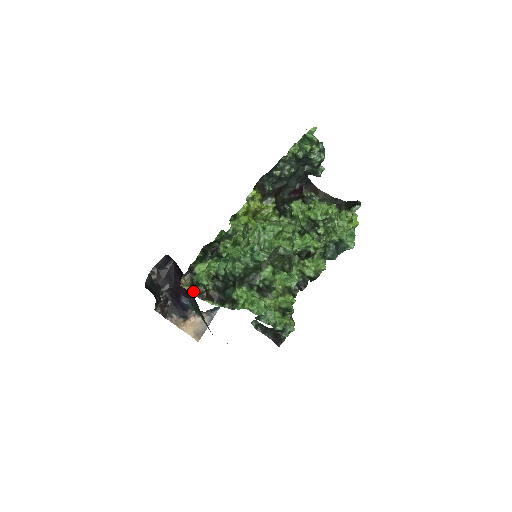
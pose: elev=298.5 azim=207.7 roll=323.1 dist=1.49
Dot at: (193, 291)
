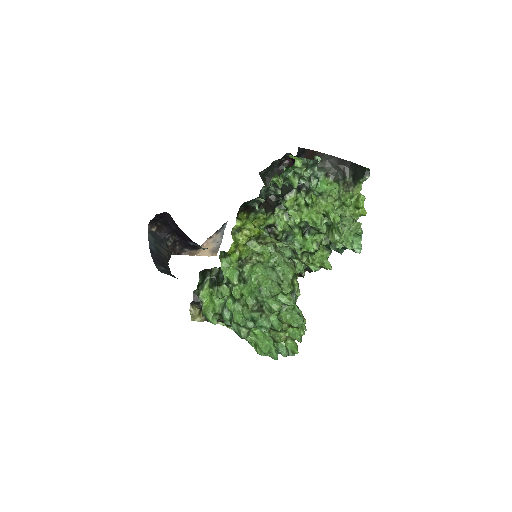
Dot at: (205, 319)
